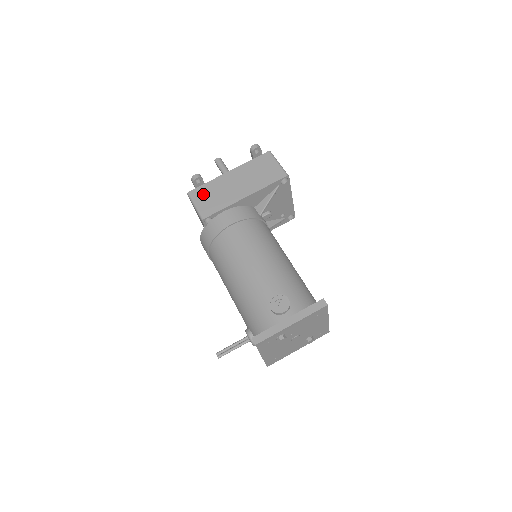
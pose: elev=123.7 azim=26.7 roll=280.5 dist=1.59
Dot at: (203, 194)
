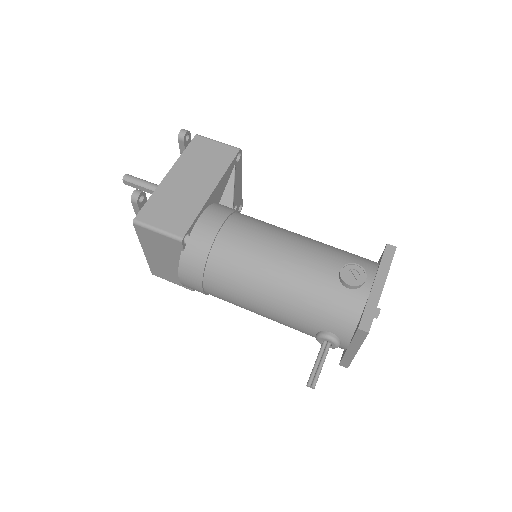
Dot at: (156, 212)
